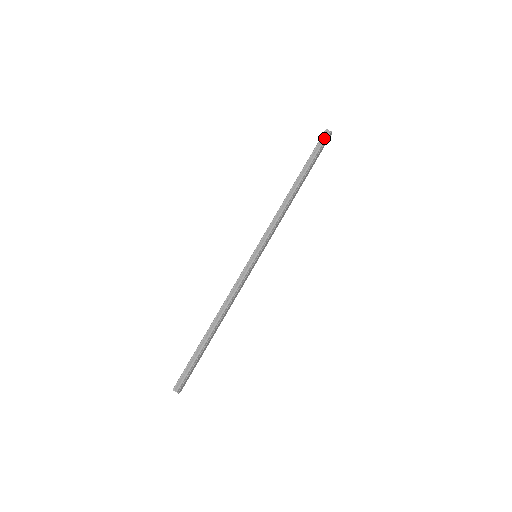
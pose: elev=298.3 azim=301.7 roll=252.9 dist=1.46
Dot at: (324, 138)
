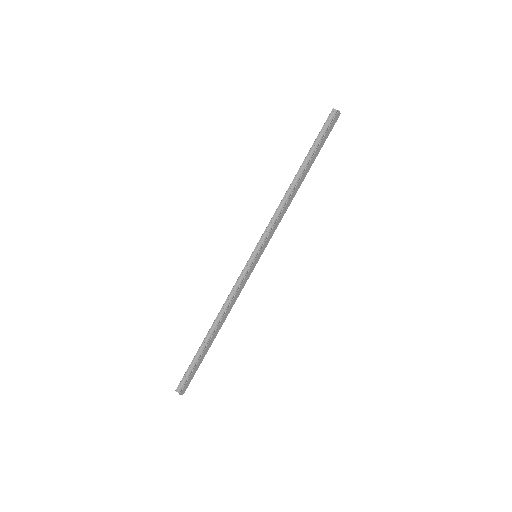
Dot at: (330, 119)
